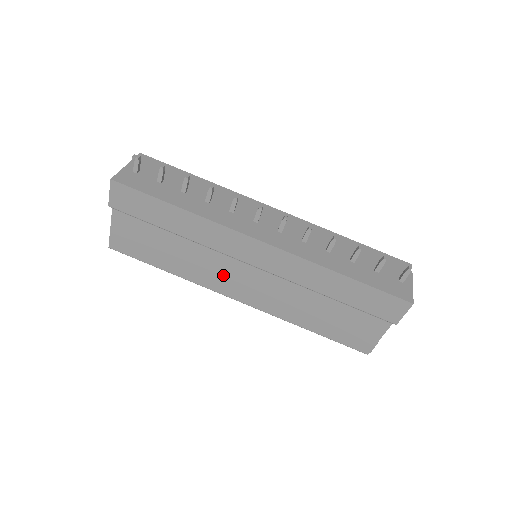
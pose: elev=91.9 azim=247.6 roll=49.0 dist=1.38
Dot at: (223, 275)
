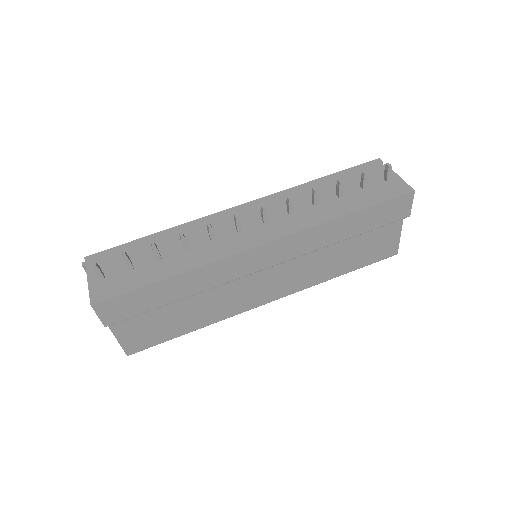
Dot at: (244, 294)
